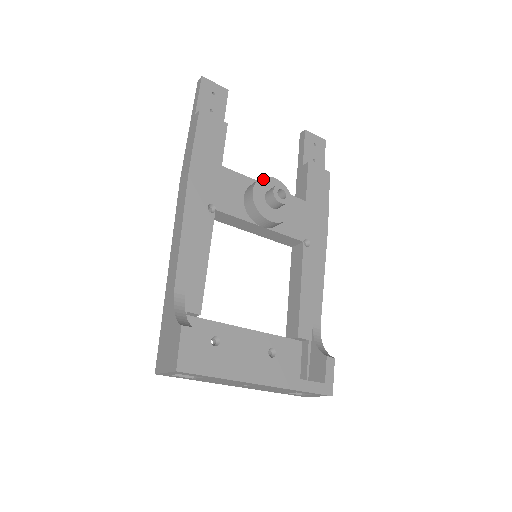
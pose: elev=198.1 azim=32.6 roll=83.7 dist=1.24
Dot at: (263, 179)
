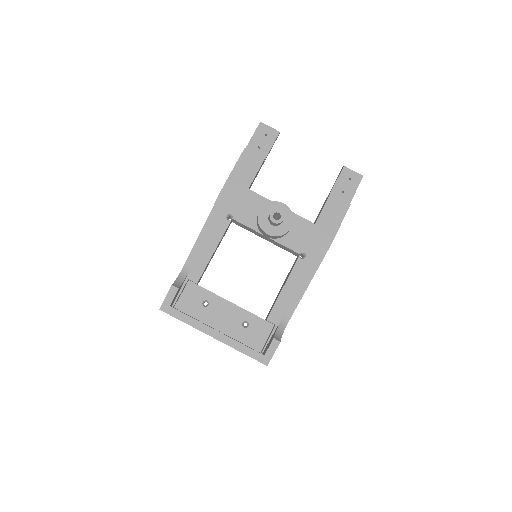
Dot at: (272, 203)
